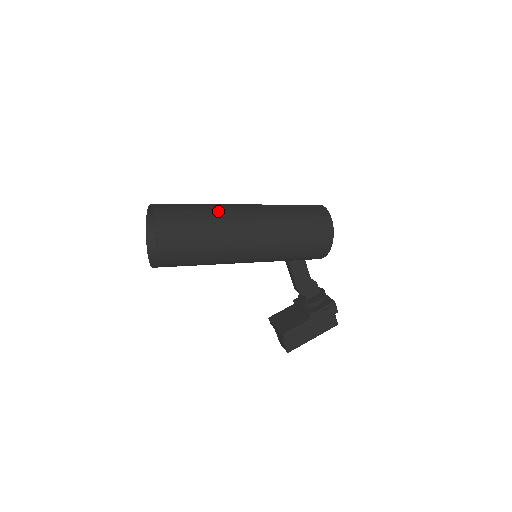
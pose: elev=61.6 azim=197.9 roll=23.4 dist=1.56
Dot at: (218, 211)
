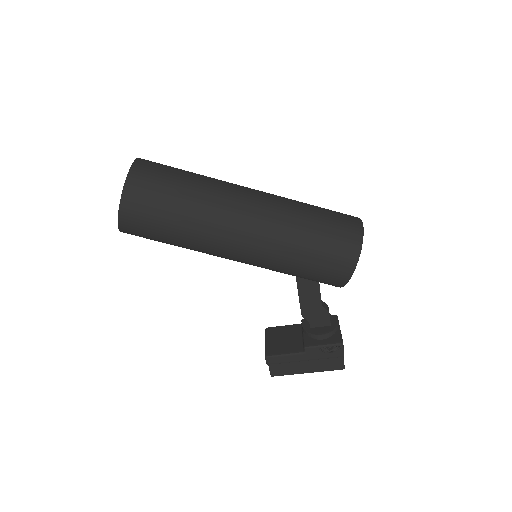
Dot at: (210, 190)
